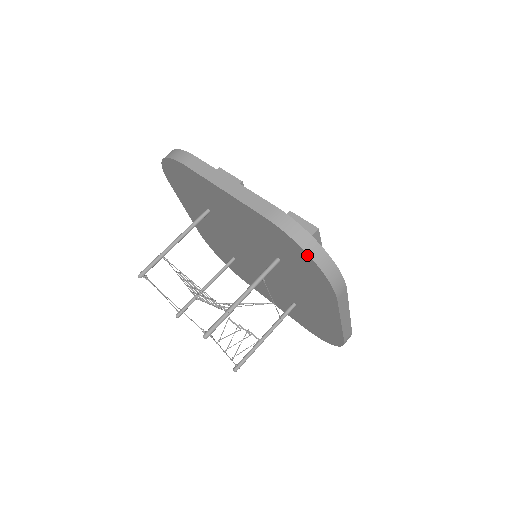
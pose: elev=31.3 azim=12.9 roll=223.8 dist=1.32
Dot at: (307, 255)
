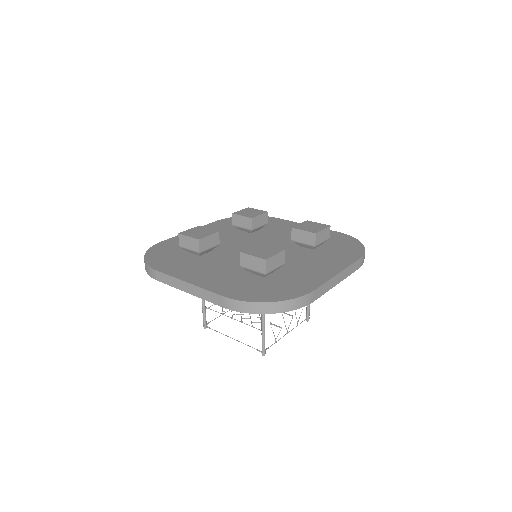
Dot at: (266, 313)
